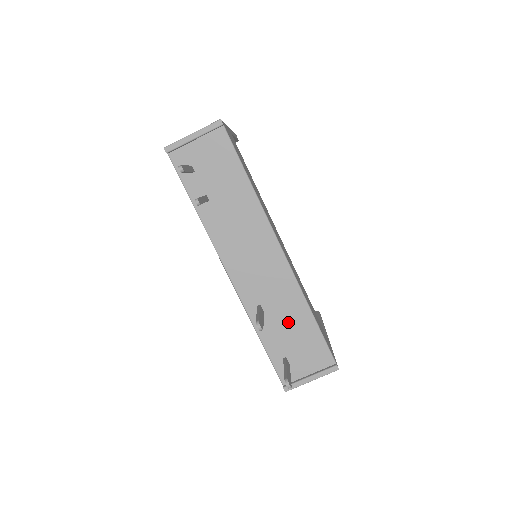
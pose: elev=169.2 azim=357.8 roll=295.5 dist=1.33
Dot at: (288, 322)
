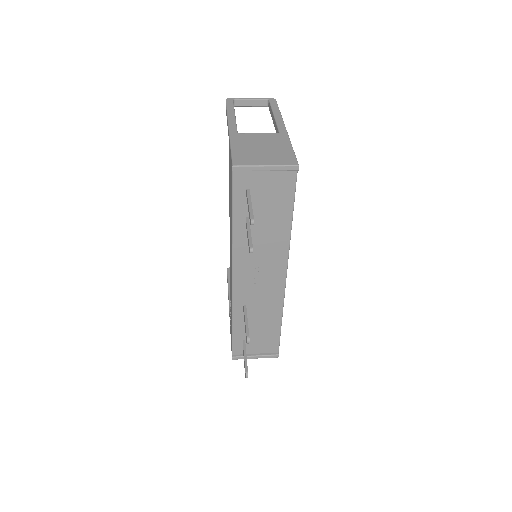
Dot at: (260, 321)
